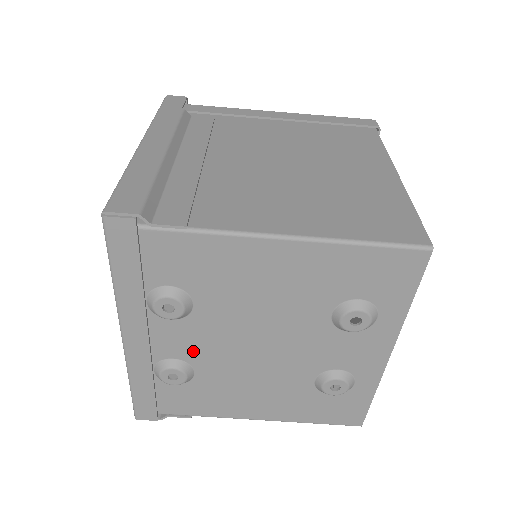
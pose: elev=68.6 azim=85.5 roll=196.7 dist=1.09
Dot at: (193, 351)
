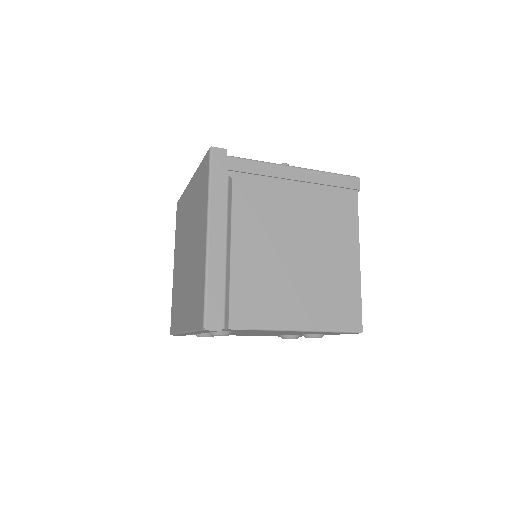
Dot at: occluded
